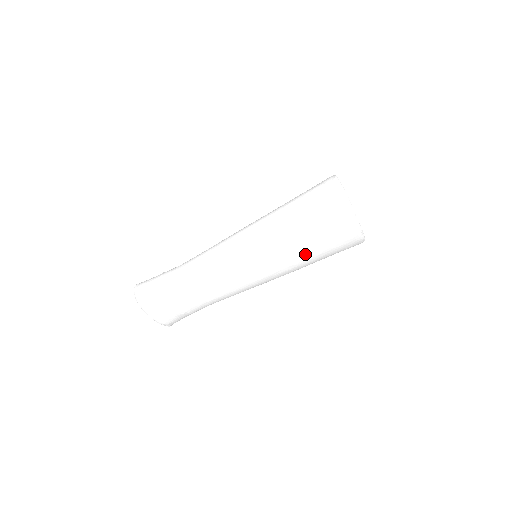
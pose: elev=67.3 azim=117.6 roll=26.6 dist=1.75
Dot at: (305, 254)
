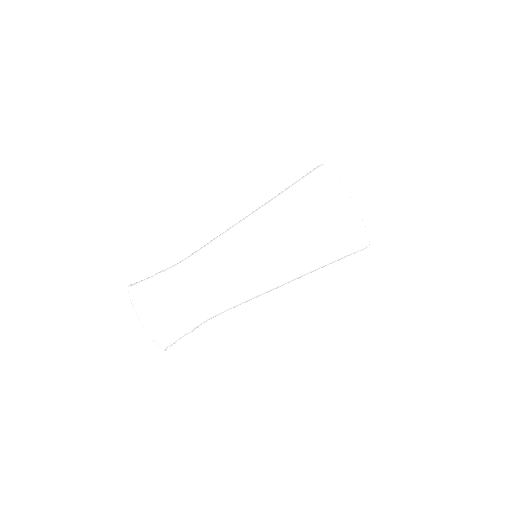
Dot at: (300, 229)
